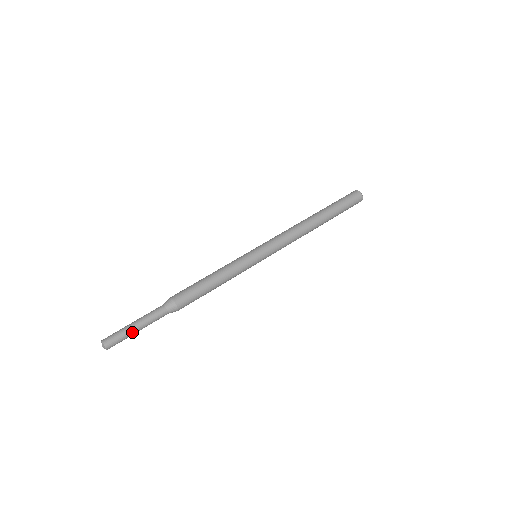
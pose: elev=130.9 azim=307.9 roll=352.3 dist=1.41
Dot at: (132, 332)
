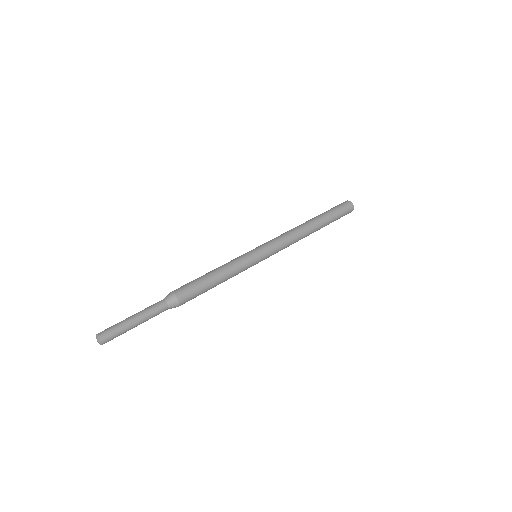
Dot at: (131, 328)
